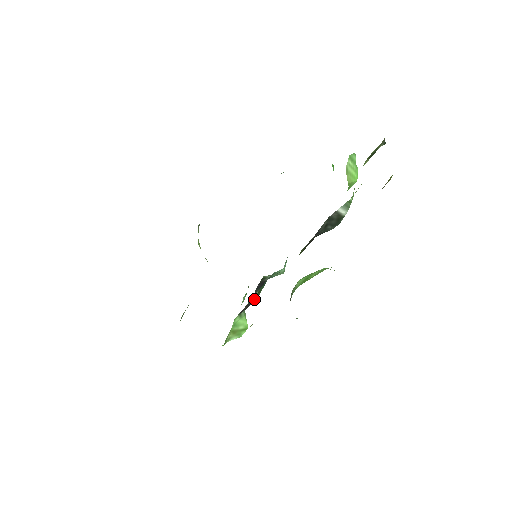
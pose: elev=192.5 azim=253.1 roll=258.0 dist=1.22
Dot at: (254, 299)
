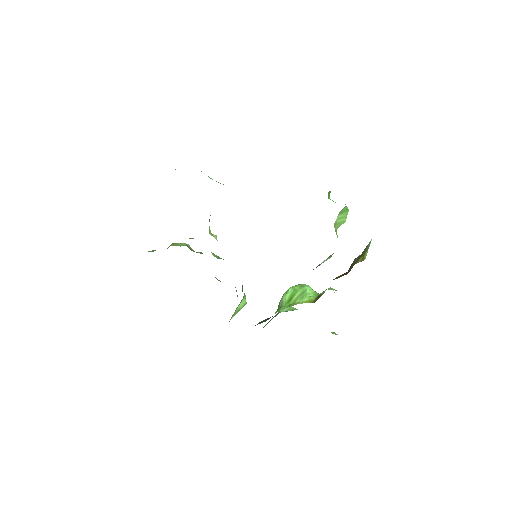
Dot at: occluded
